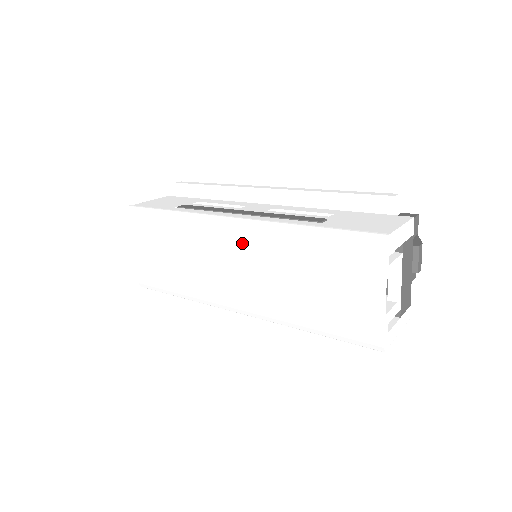
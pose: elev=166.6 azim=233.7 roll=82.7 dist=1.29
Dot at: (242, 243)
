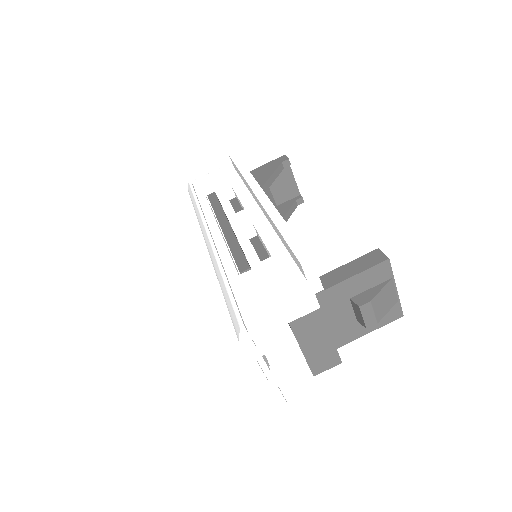
Dot at: occluded
